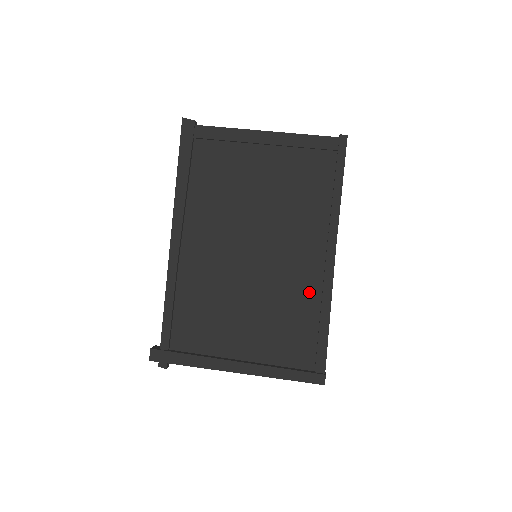
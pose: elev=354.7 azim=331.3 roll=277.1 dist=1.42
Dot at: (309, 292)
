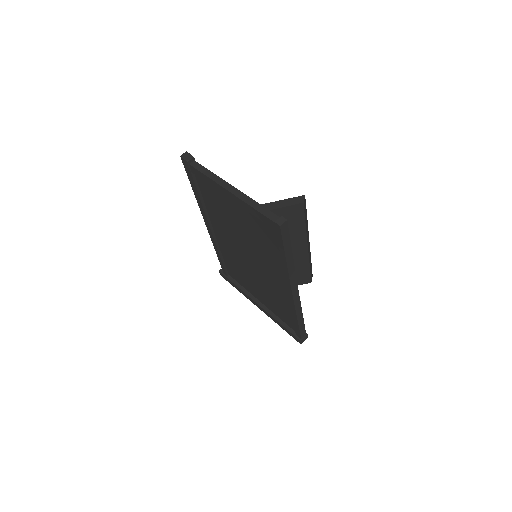
Dot at: (284, 298)
